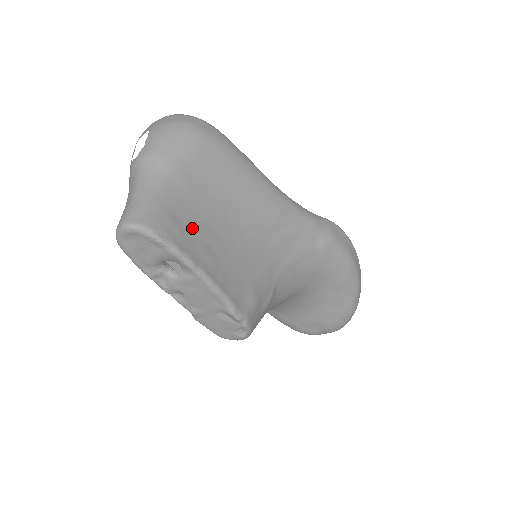
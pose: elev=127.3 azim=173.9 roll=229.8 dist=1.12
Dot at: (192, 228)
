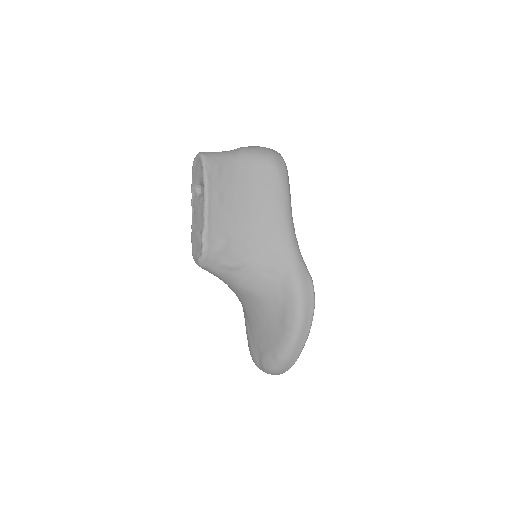
Dot at: (224, 182)
